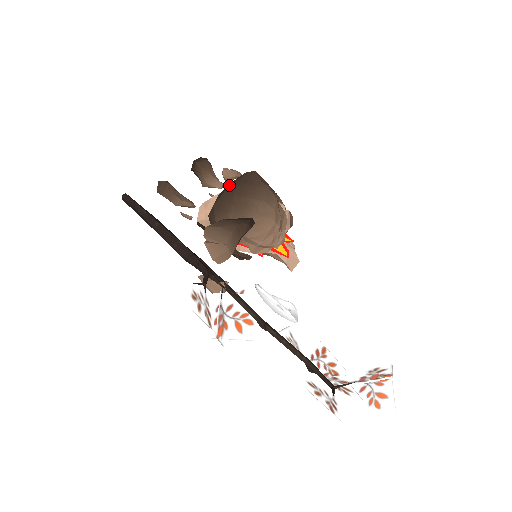
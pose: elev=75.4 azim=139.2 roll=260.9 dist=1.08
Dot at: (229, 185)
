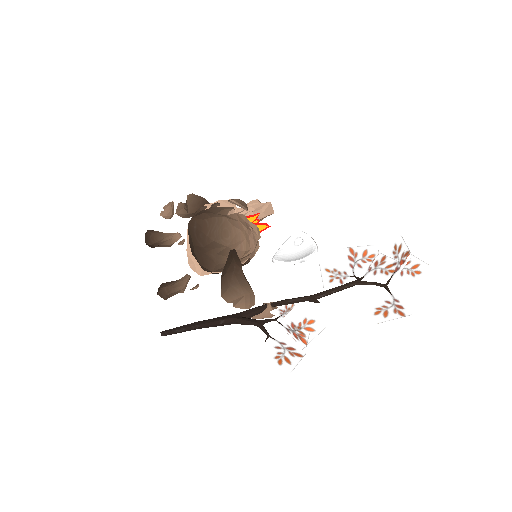
Dot at: (190, 244)
